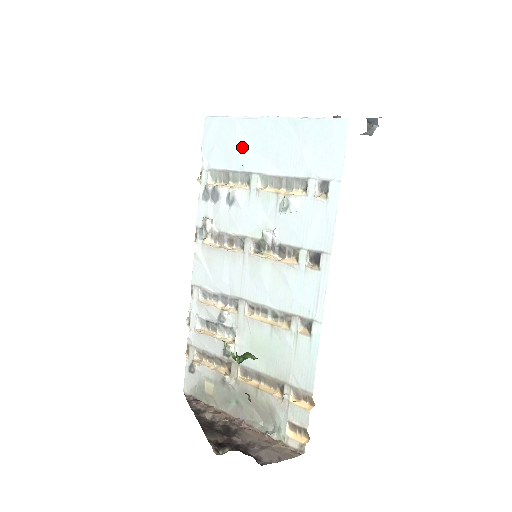
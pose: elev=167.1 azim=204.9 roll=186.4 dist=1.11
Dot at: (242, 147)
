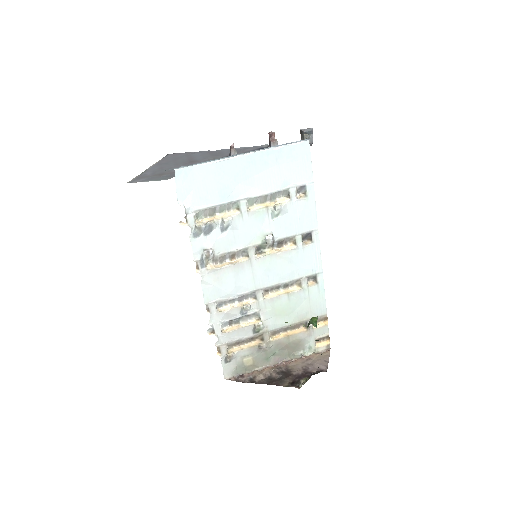
Dot at: (223, 184)
